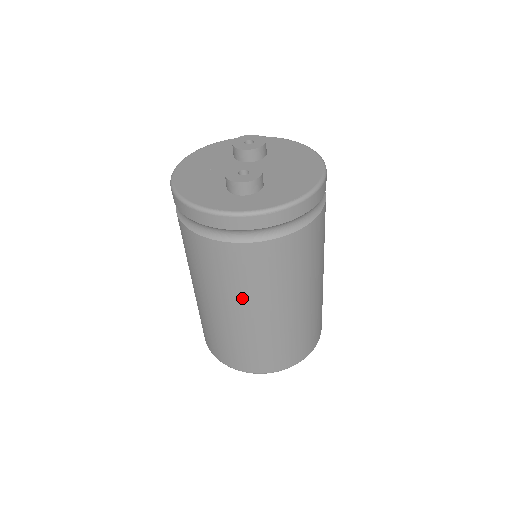
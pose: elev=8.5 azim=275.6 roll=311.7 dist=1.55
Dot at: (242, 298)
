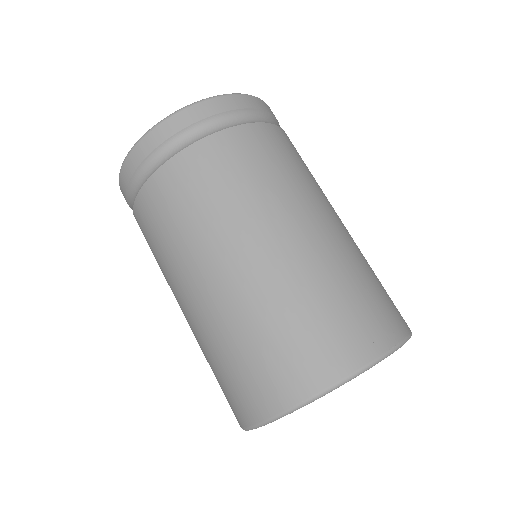
Dot at: (180, 267)
